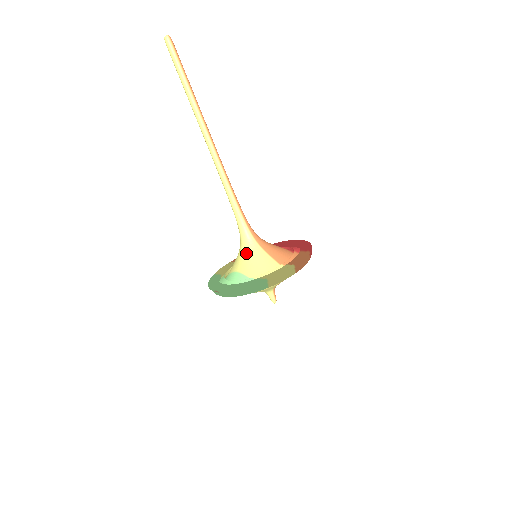
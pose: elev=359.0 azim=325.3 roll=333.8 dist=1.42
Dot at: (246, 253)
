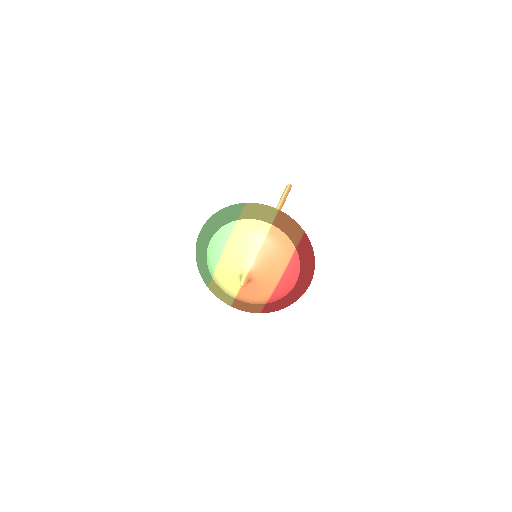
Dot at: occluded
